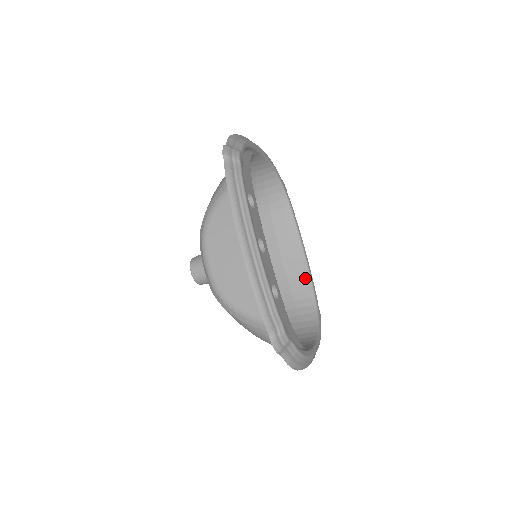
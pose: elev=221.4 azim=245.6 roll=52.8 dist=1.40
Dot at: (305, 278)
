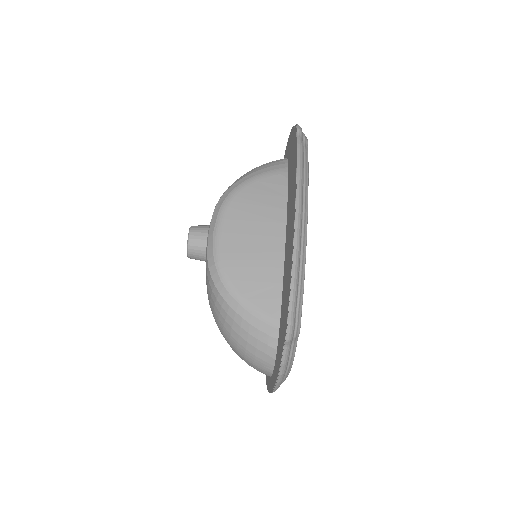
Dot at: occluded
